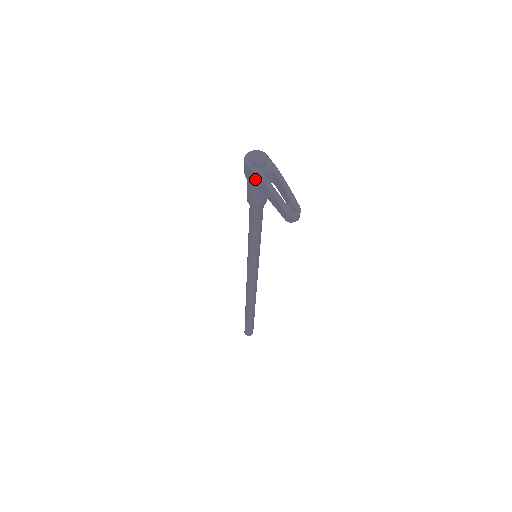
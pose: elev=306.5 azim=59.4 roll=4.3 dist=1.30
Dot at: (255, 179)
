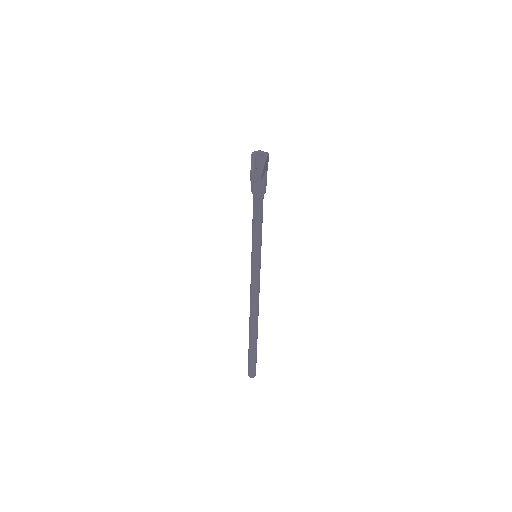
Dot at: occluded
